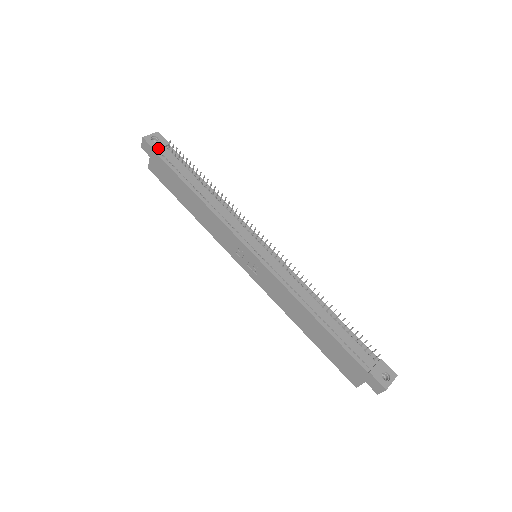
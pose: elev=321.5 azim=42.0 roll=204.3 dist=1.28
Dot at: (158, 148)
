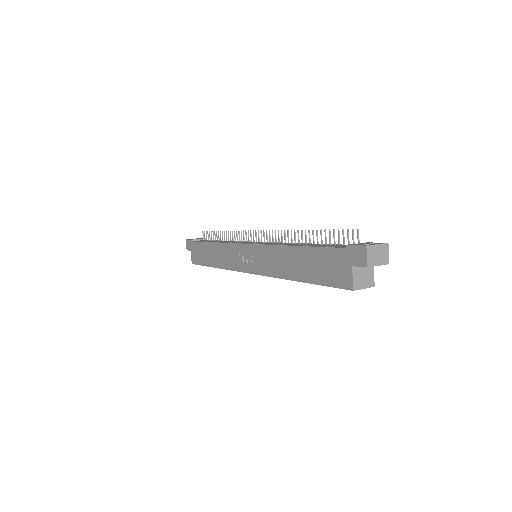
Dot at: (195, 239)
